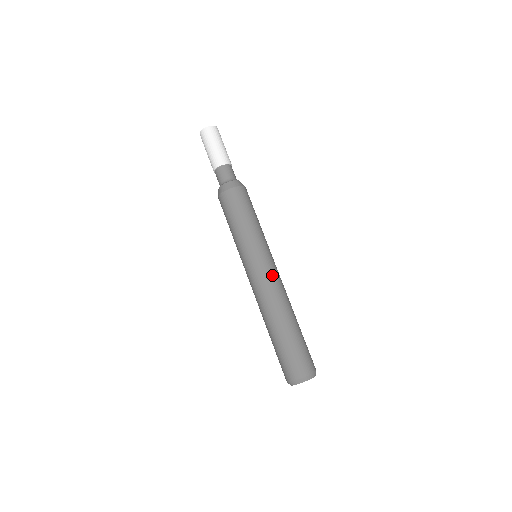
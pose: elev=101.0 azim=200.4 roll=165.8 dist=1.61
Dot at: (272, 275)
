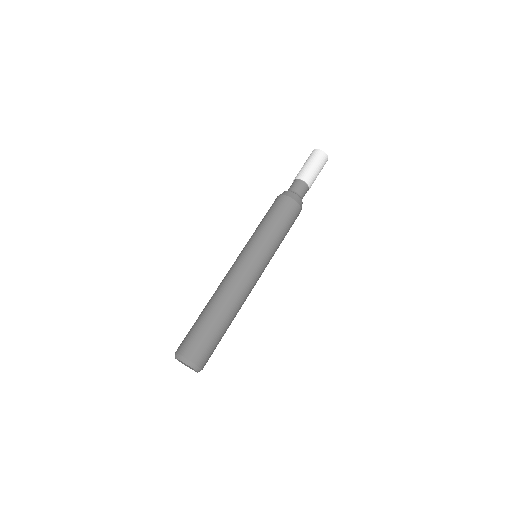
Dot at: (252, 277)
